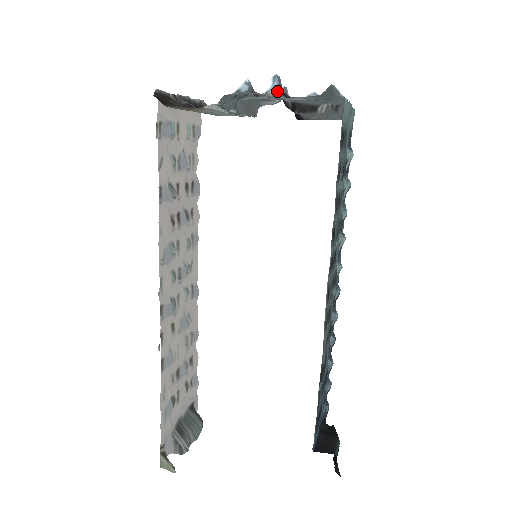
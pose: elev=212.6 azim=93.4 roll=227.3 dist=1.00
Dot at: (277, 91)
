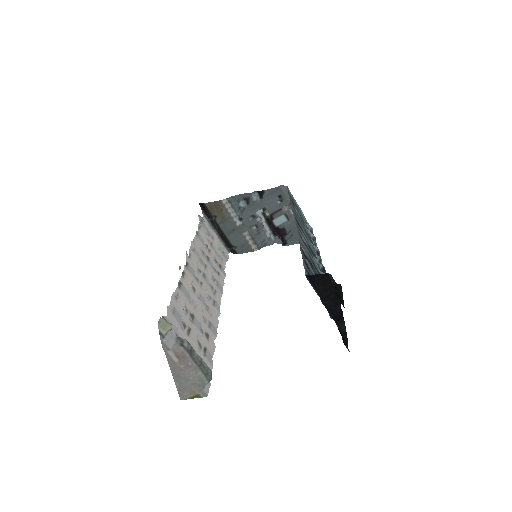
Dot at: (255, 191)
